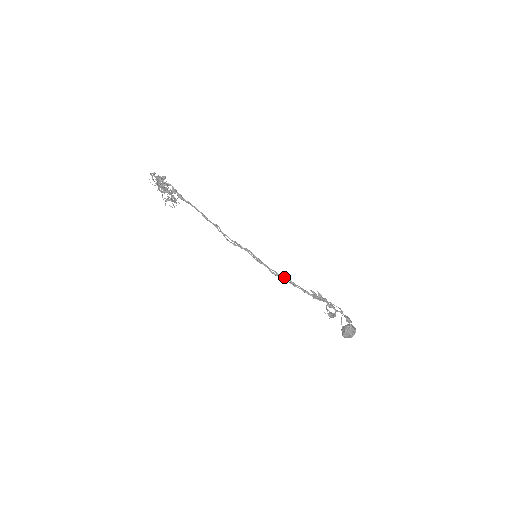
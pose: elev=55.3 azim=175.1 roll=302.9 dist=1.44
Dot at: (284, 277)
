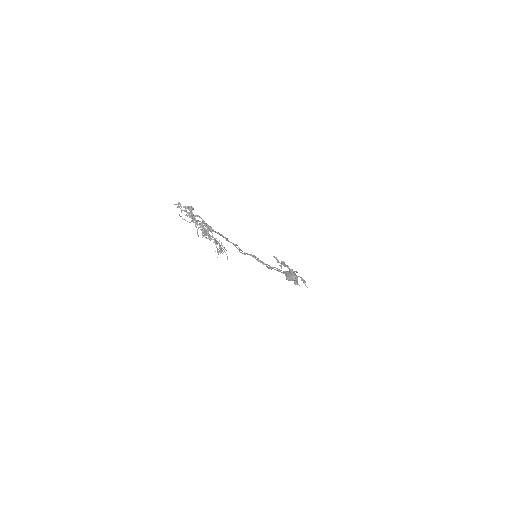
Dot at: occluded
